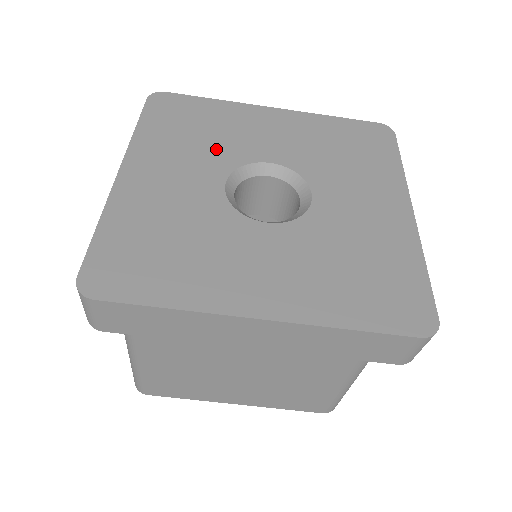
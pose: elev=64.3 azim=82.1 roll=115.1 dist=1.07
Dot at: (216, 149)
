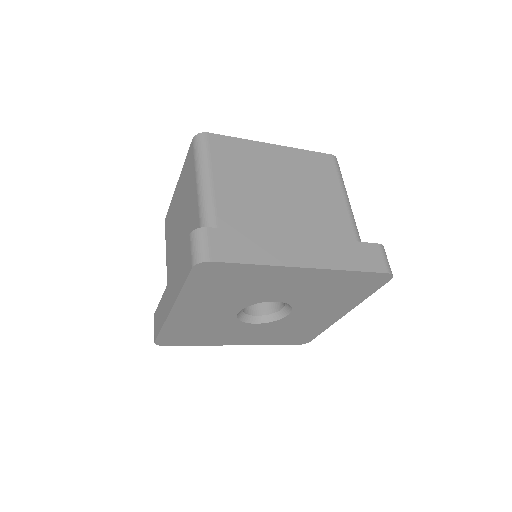
Dot at: (241, 297)
